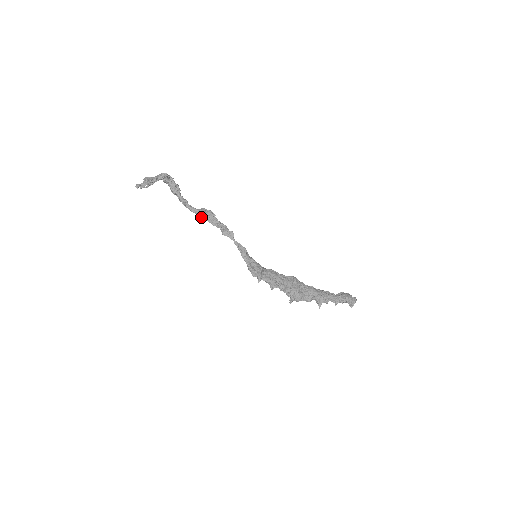
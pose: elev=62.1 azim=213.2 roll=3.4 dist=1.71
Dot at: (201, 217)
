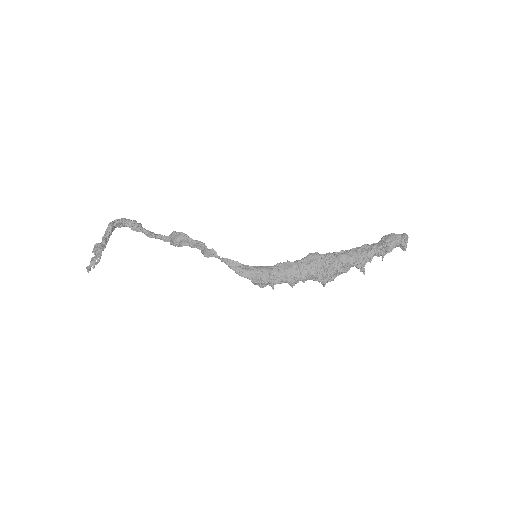
Dot at: (176, 245)
